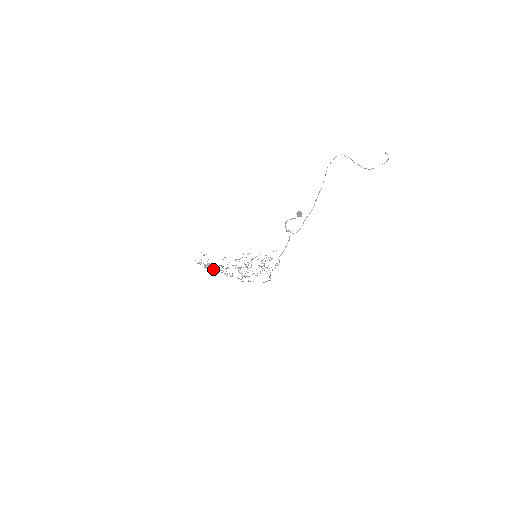
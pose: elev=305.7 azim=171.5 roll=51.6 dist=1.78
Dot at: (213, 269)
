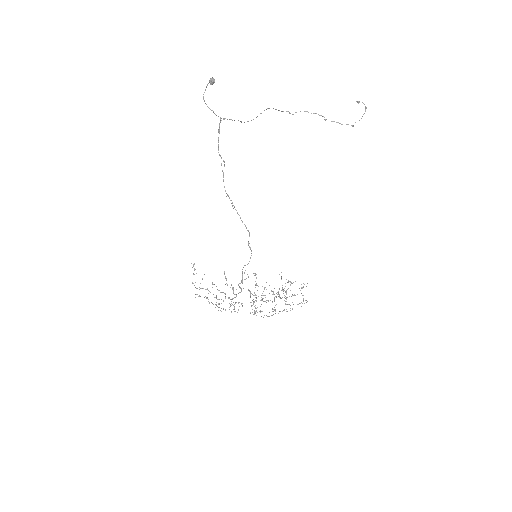
Dot at: (214, 297)
